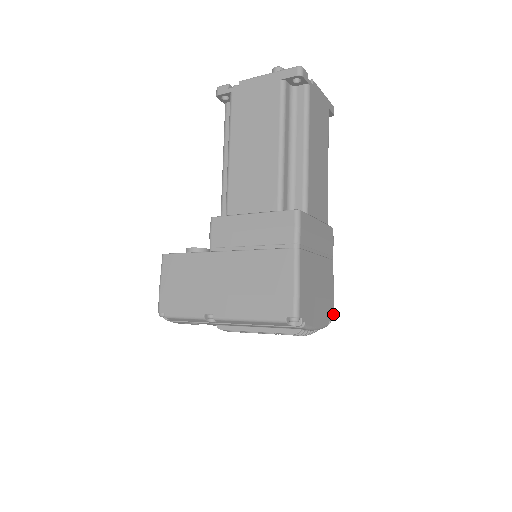
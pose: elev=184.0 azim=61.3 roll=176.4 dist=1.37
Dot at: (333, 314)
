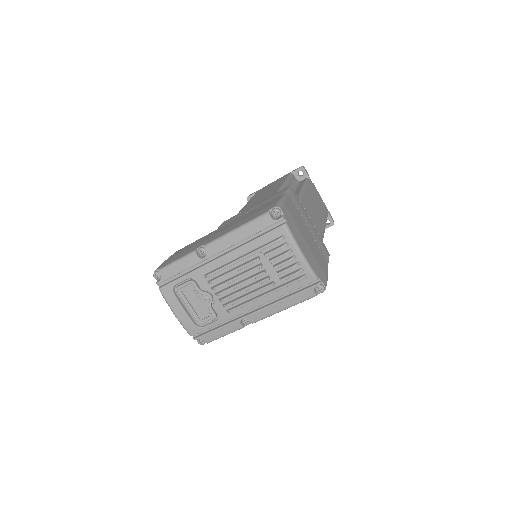
Dot at: occluded
